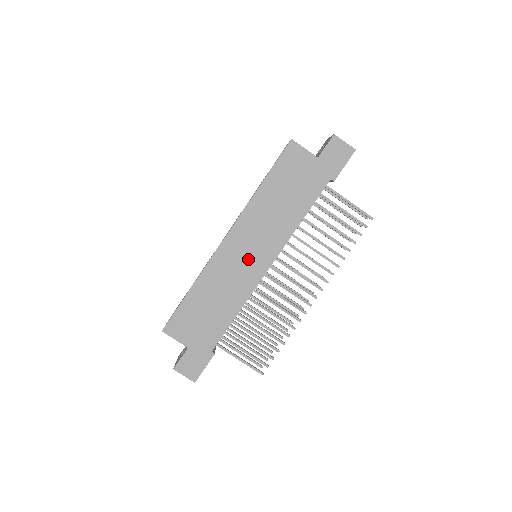
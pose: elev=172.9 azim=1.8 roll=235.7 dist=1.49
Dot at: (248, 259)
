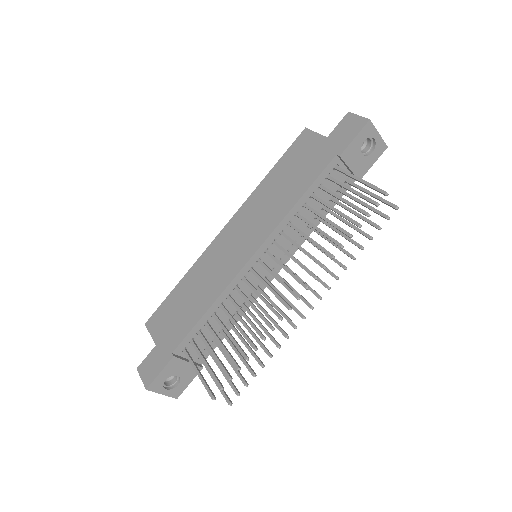
Dot at: (236, 248)
